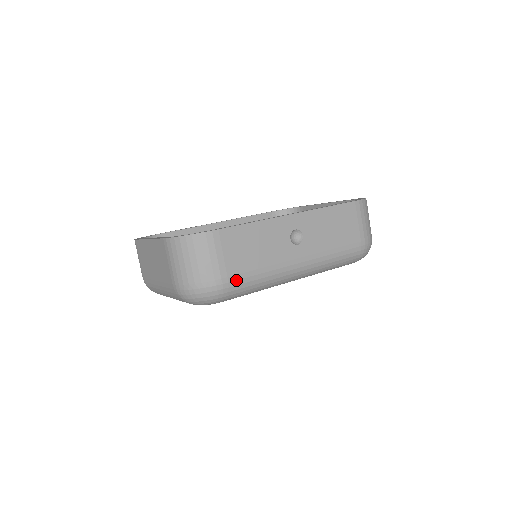
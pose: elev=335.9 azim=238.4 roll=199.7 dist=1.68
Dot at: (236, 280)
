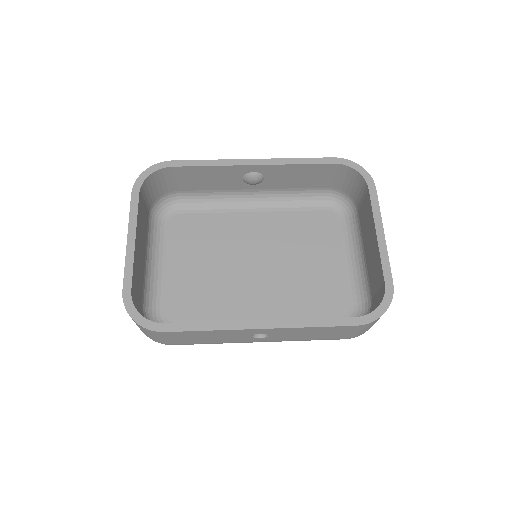
Dot at: occluded
